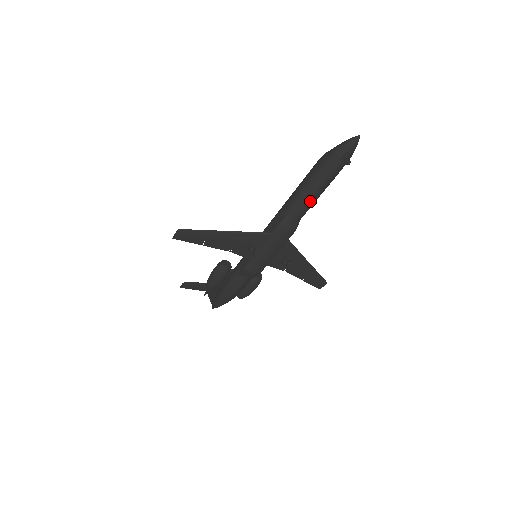
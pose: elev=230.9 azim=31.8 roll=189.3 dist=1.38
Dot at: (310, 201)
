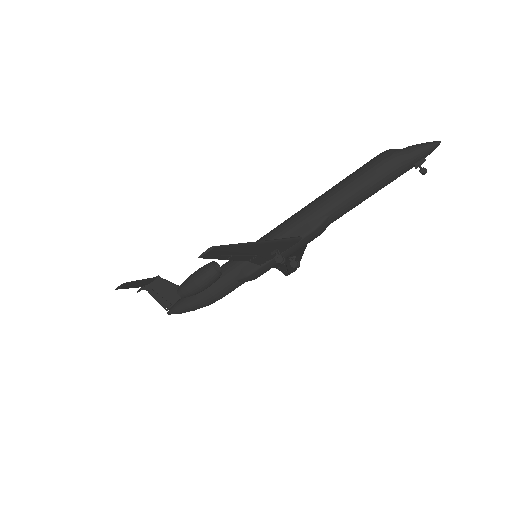
Dot at: (358, 204)
